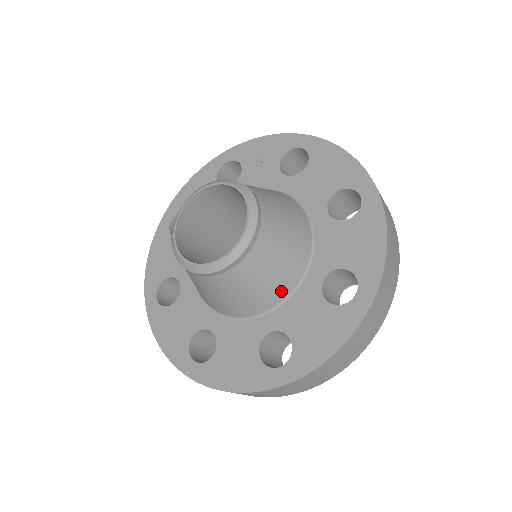
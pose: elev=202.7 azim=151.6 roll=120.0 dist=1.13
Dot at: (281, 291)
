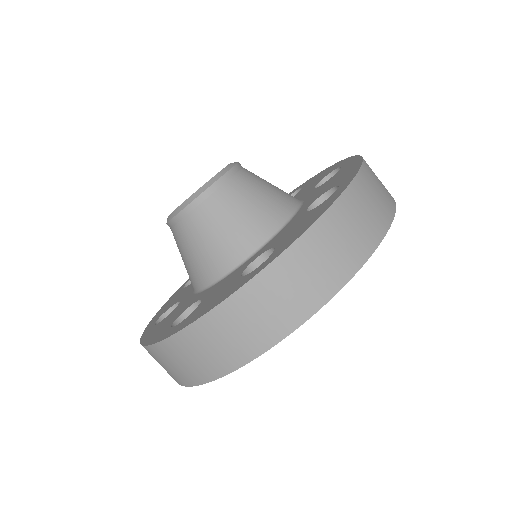
Dot at: (291, 199)
